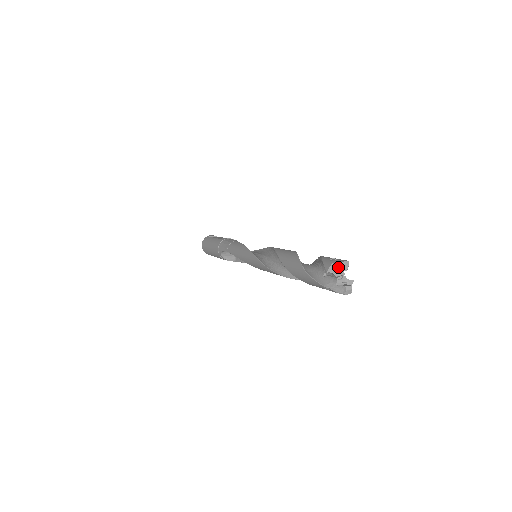
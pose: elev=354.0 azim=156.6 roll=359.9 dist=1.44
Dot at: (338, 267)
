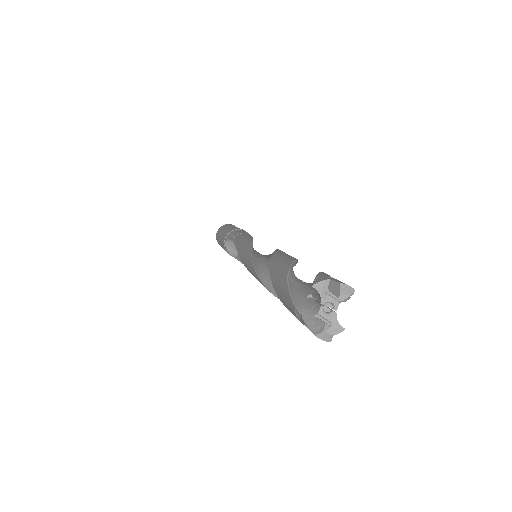
Dot at: (333, 289)
